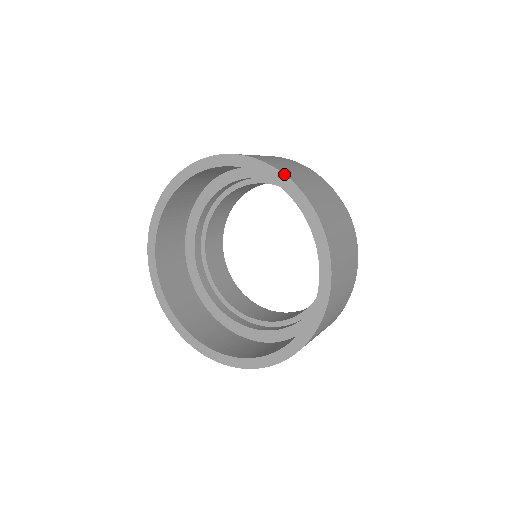
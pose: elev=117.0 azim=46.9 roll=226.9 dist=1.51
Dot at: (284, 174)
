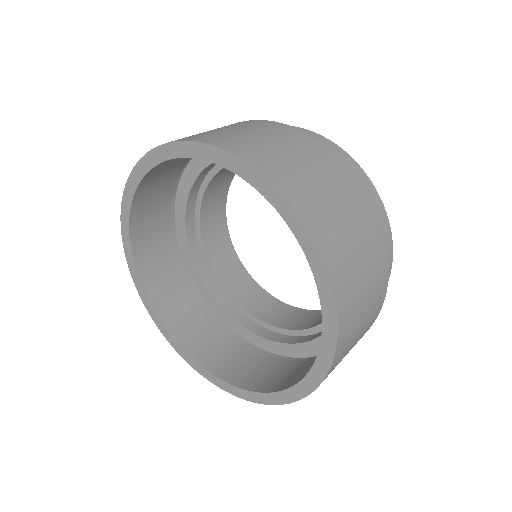
Dot at: (310, 233)
